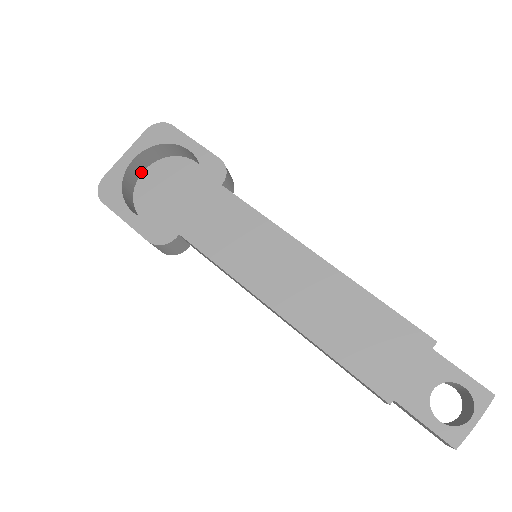
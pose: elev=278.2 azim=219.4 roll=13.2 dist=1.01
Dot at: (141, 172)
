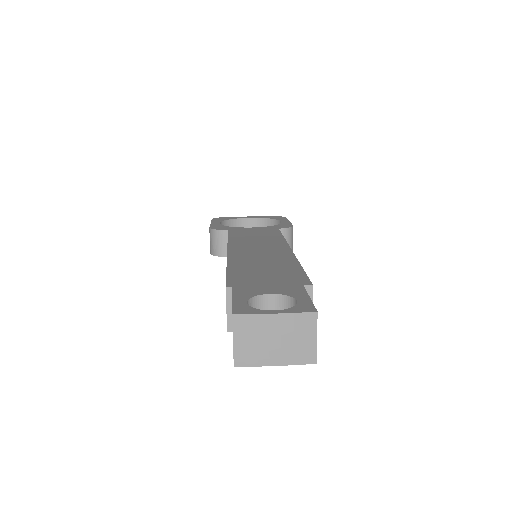
Dot at: occluded
